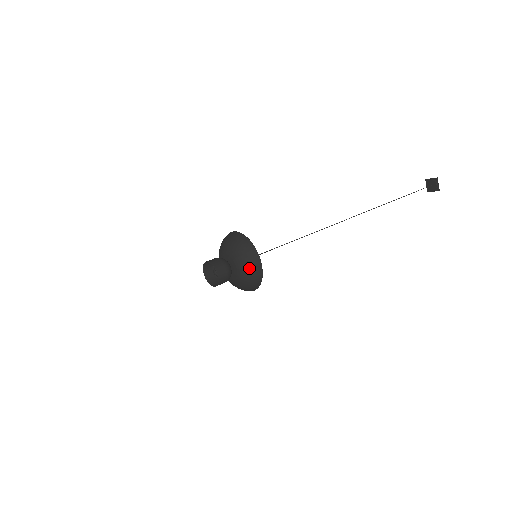
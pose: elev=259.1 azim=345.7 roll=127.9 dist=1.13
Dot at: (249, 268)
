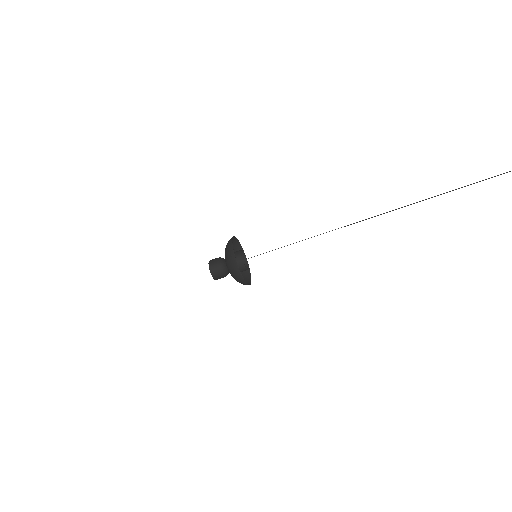
Dot at: (228, 260)
